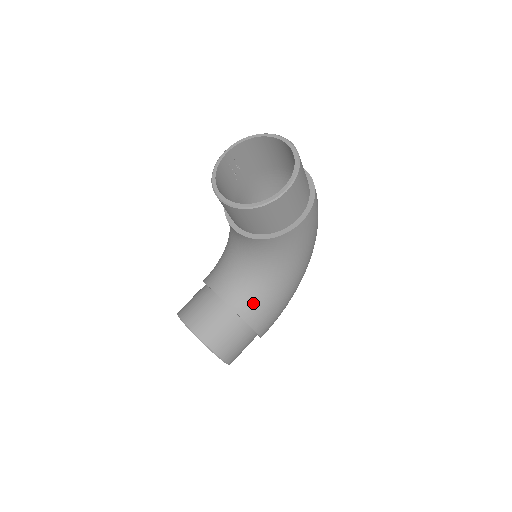
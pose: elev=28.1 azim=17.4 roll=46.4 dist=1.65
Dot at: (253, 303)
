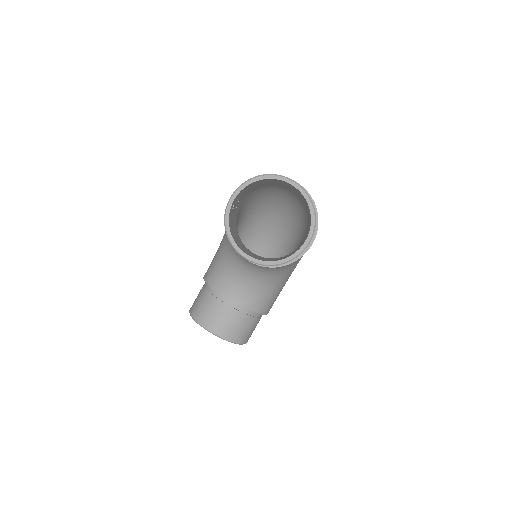
Dot at: (265, 299)
